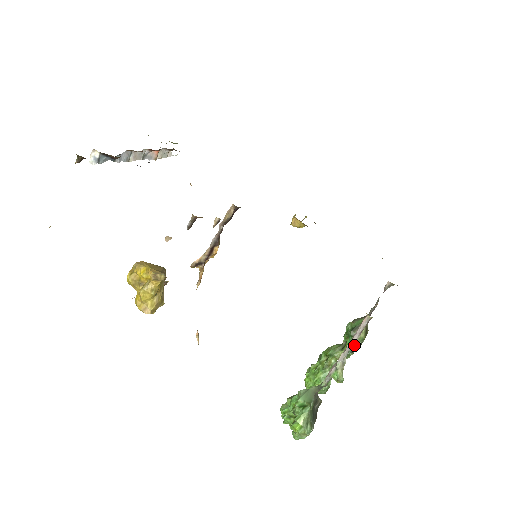
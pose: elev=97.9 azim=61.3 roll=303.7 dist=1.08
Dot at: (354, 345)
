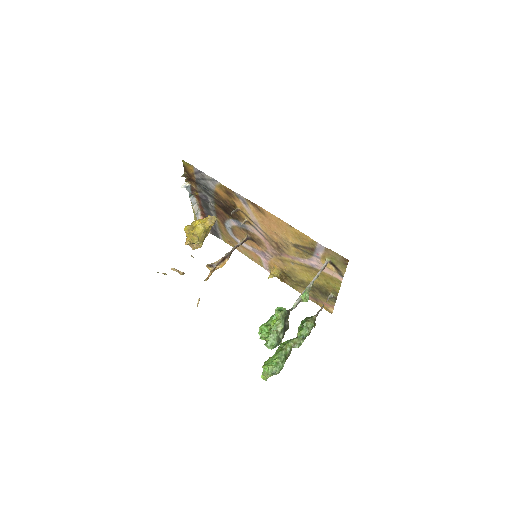
Dot at: (306, 329)
